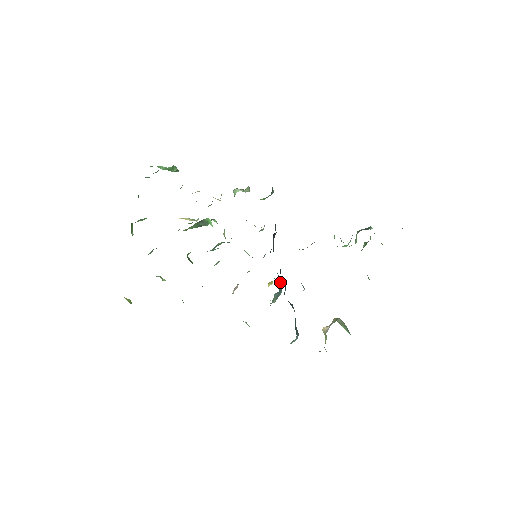
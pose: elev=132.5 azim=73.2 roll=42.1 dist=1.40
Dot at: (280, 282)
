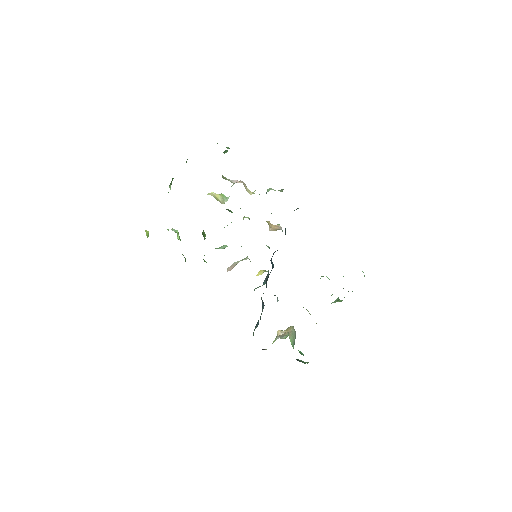
Dot at: (268, 275)
